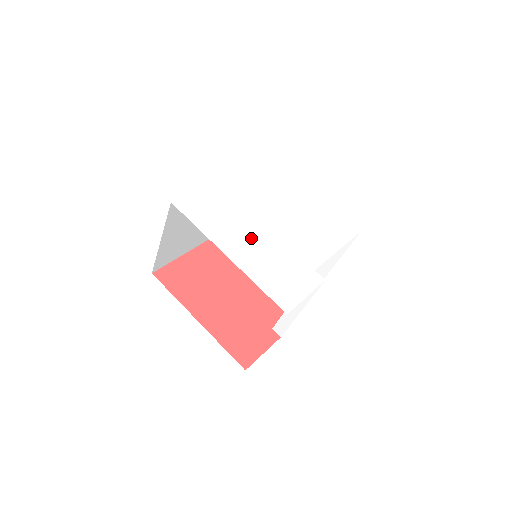
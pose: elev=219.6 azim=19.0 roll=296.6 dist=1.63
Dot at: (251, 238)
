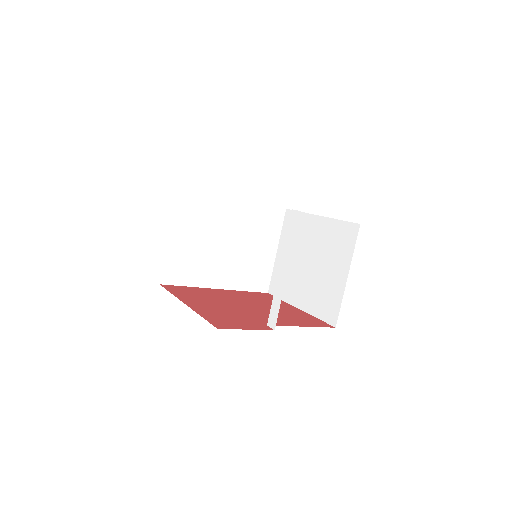
Dot at: occluded
